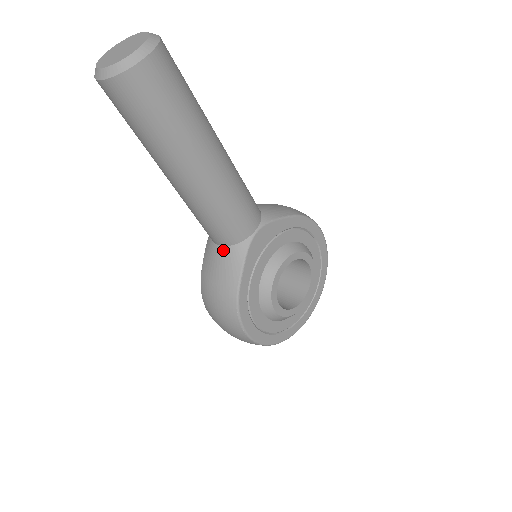
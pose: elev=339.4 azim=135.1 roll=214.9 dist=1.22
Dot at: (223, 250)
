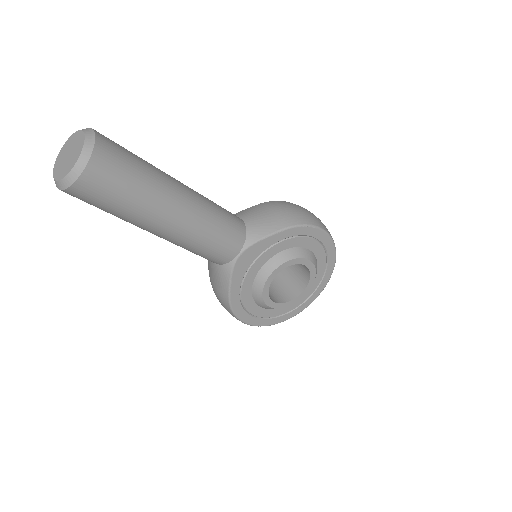
Dot at: (215, 266)
